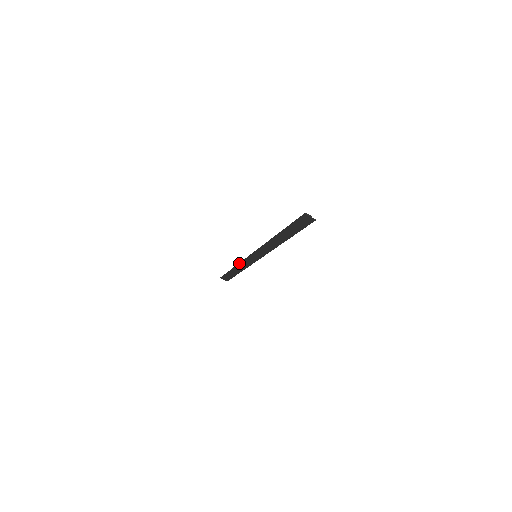
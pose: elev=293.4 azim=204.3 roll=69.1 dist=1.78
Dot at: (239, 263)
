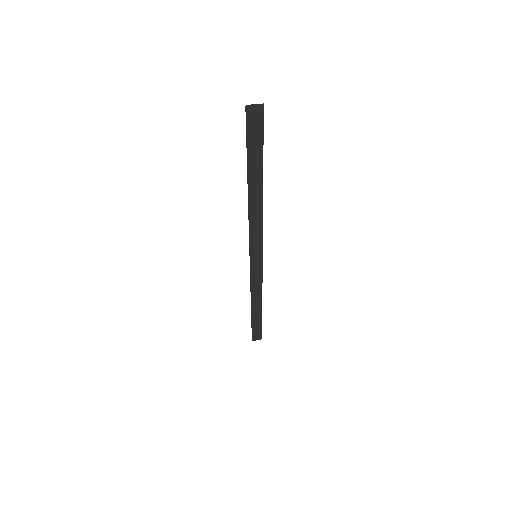
Dot at: (250, 291)
